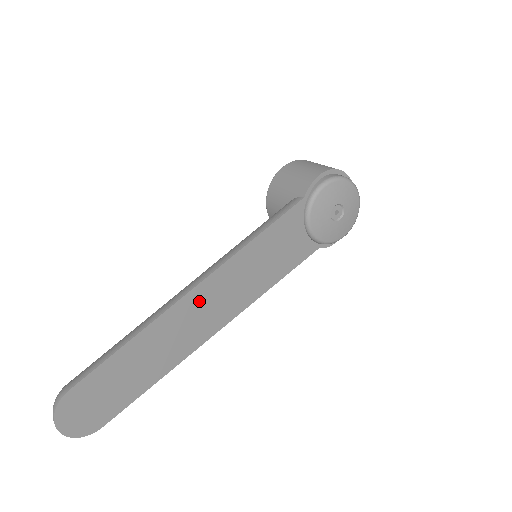
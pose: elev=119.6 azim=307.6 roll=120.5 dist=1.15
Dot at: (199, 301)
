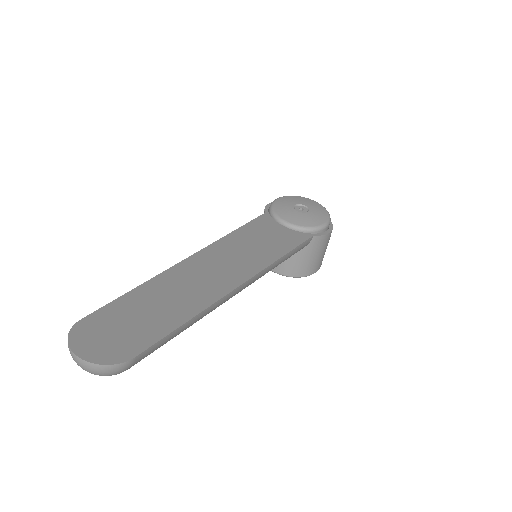
Dot at: (203, 264)
